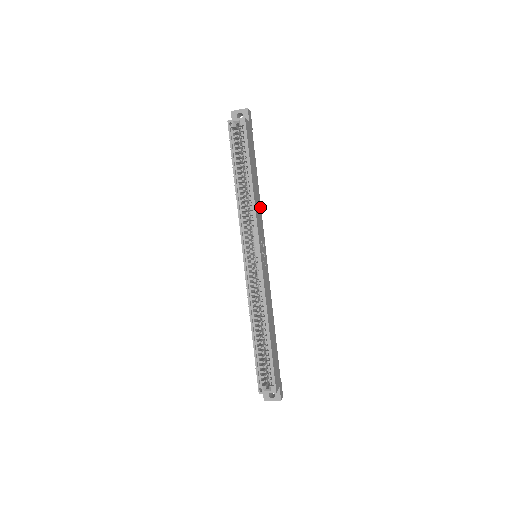
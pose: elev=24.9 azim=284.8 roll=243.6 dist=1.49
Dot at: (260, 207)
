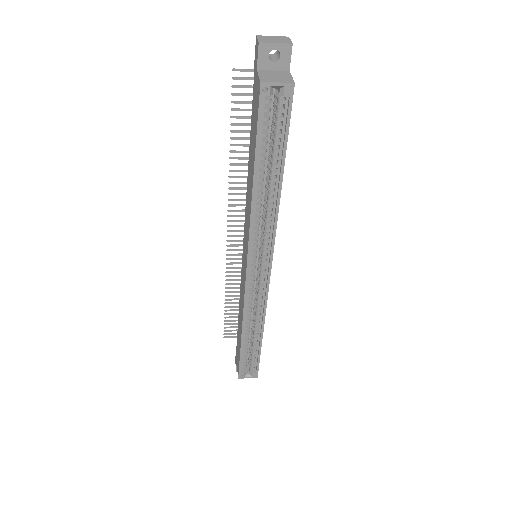
Dot at: occluded
